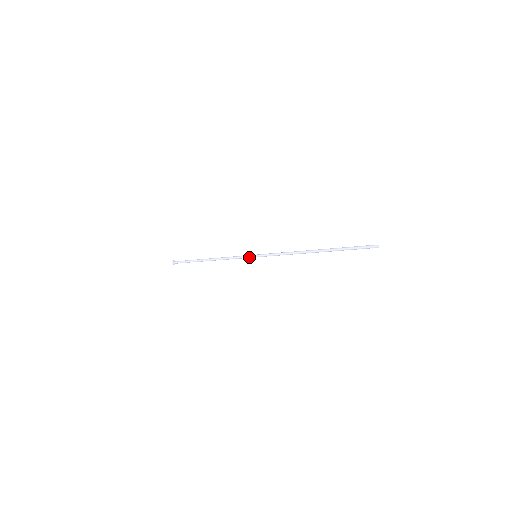
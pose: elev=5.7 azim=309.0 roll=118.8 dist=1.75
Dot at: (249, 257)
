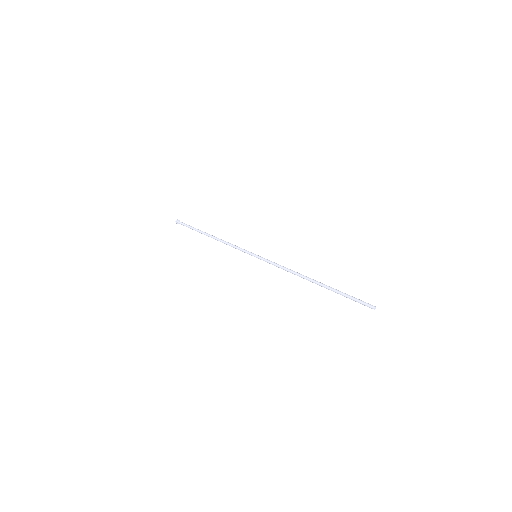
Dot at: (249, 254)
